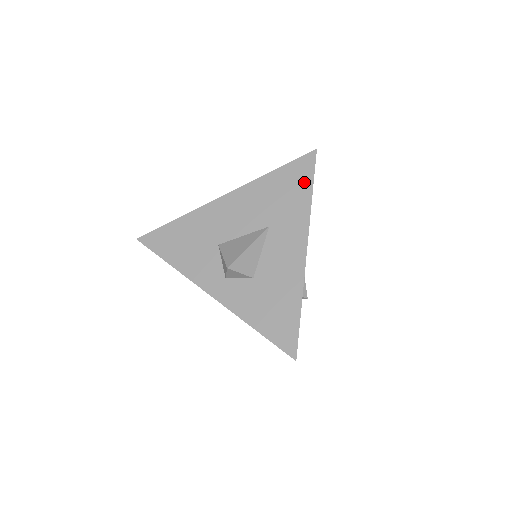
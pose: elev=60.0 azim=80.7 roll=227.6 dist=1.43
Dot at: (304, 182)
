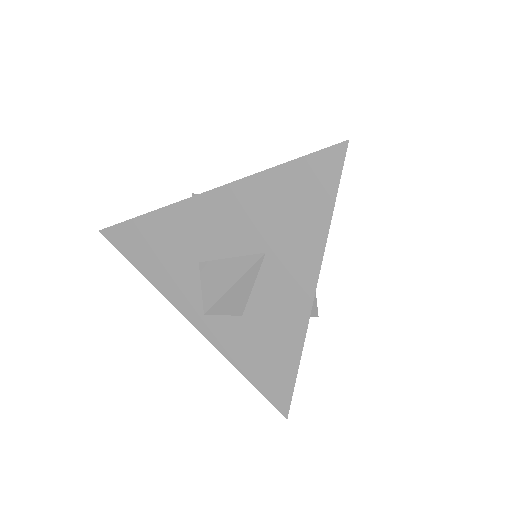
Dot at: (321, 195)
